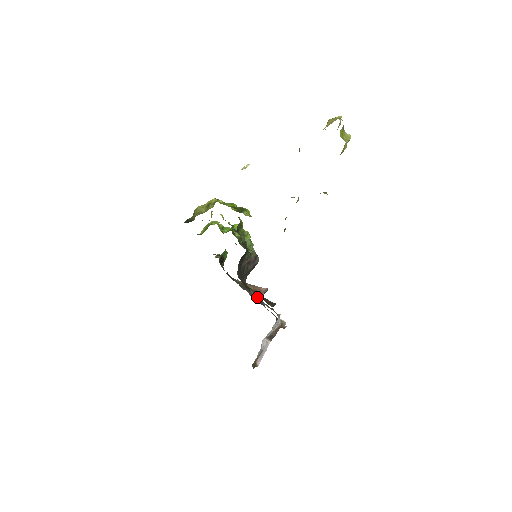
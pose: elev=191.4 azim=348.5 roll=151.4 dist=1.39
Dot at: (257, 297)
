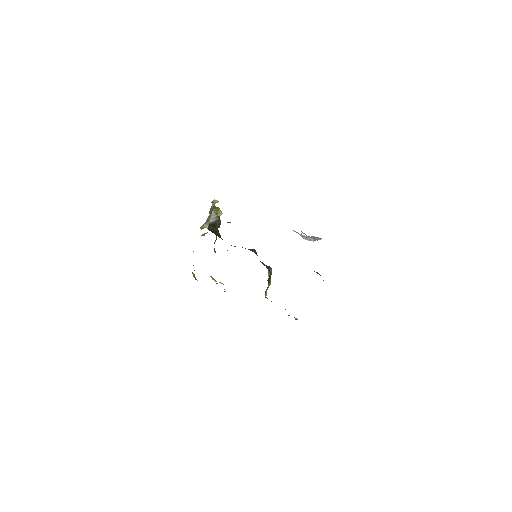
Dot at: occluded
